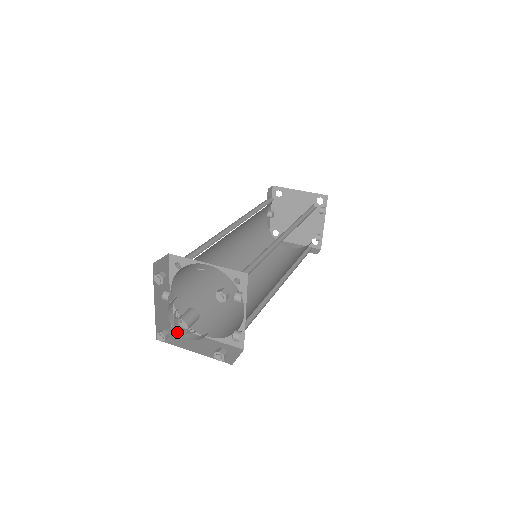
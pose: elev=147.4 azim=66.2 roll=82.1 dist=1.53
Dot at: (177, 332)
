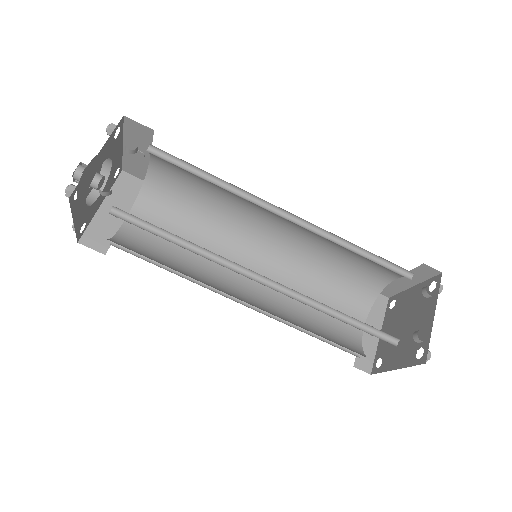
Dot at: occluded
